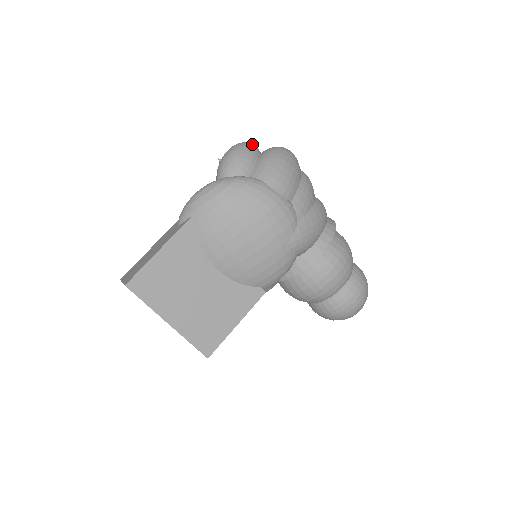
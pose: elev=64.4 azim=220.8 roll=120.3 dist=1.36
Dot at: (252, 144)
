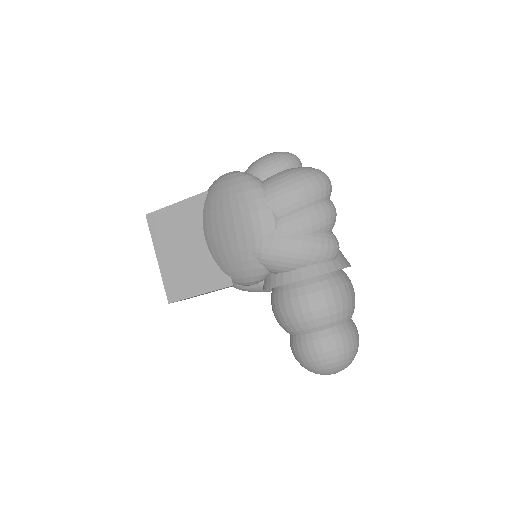
Dot at: (294, 157)
